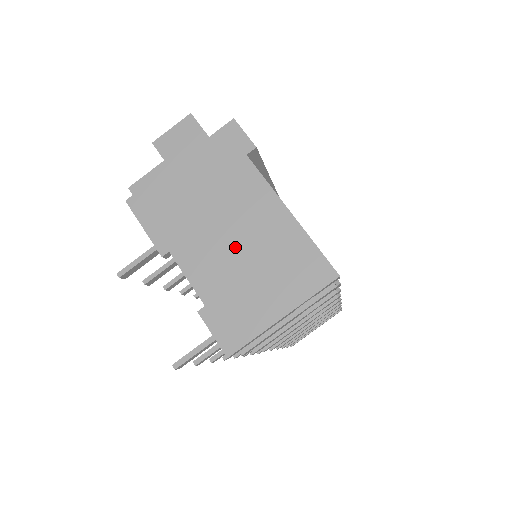
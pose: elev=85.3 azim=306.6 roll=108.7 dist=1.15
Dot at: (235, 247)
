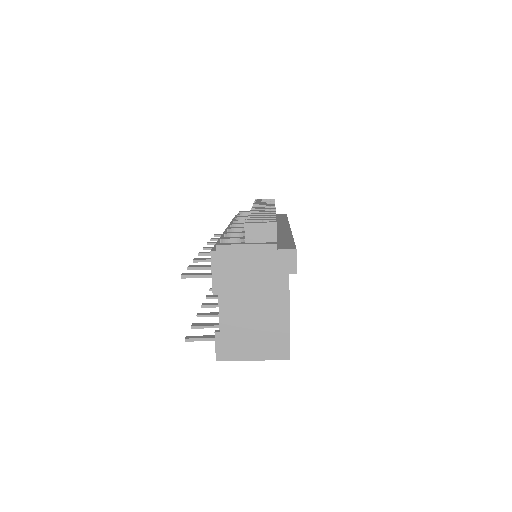
Dot at: (252, 315)
